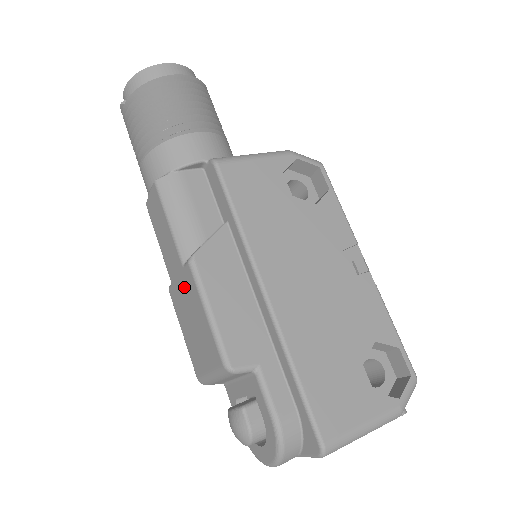
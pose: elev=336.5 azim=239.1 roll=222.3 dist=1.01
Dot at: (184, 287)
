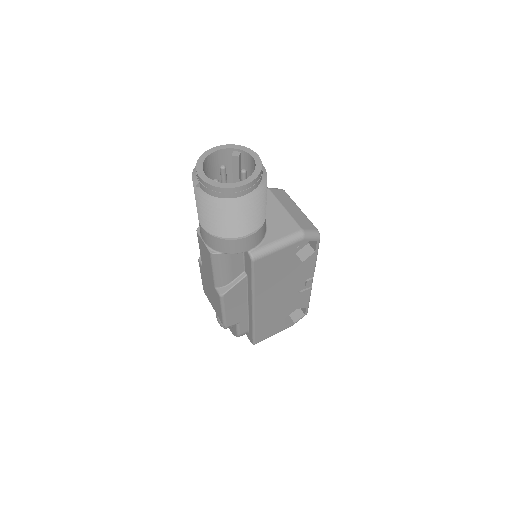
Dot at: (212, 287)
